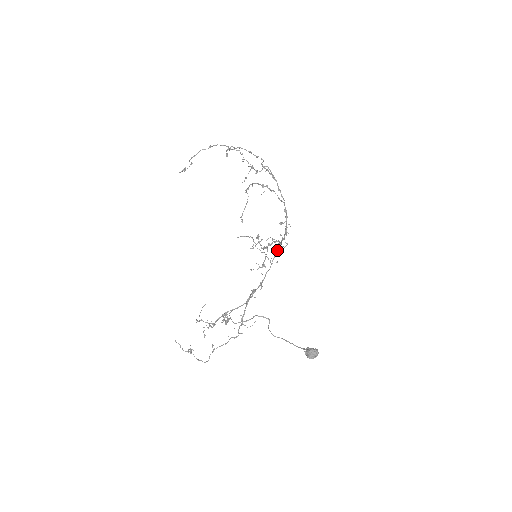
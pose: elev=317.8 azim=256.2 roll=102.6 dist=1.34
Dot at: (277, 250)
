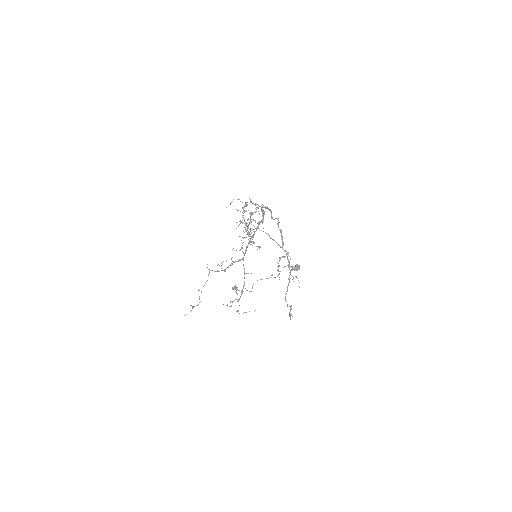
Dot at: occluded
